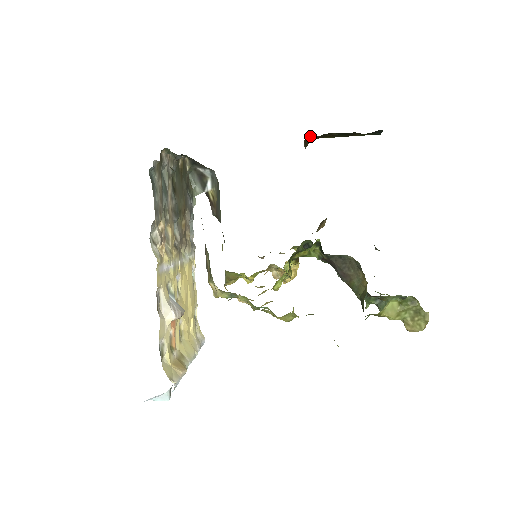
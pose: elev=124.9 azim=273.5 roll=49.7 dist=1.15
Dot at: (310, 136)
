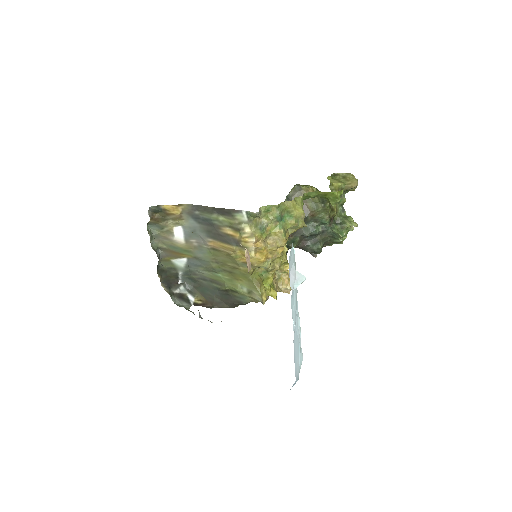
Dot at: occluded
